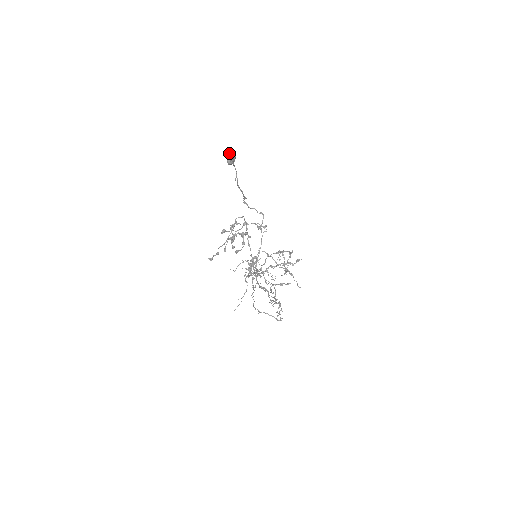
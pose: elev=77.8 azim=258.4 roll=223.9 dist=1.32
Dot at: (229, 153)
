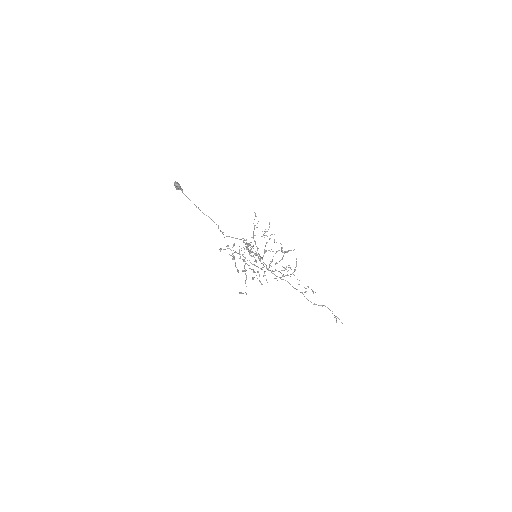
Dot at: (174, 184)
